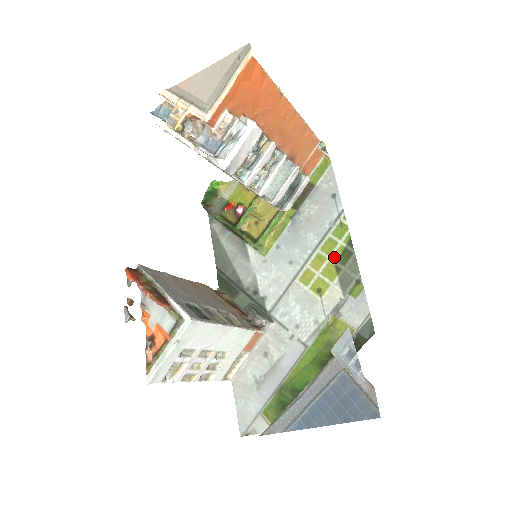
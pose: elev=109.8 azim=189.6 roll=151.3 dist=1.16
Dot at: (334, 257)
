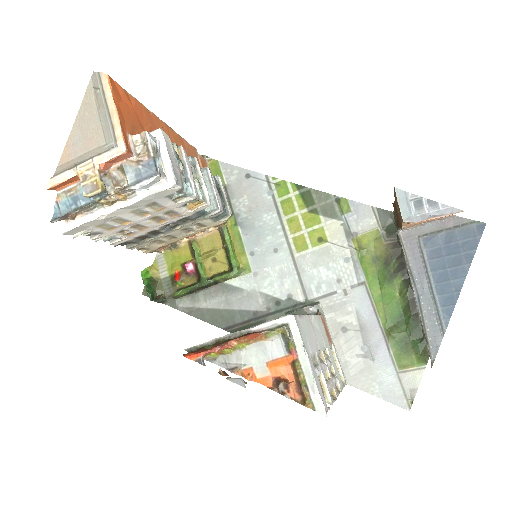
Dot at: (301, 208)
